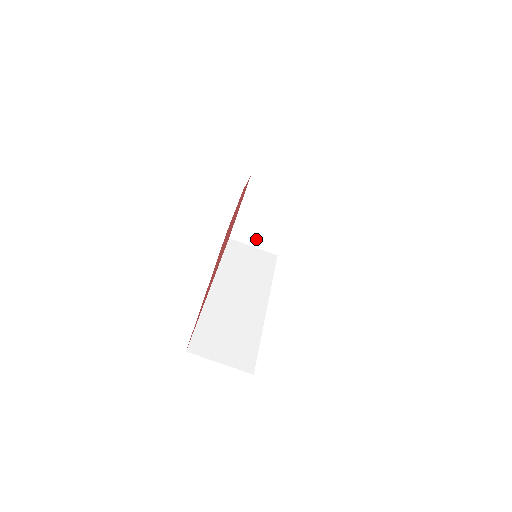
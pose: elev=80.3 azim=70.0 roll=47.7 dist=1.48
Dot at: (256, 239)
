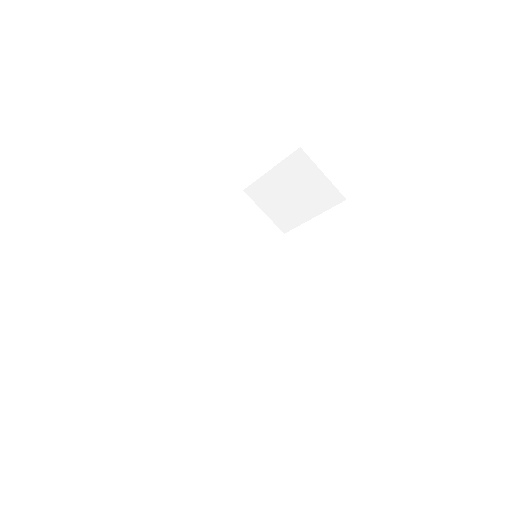
Dot at: (271, 207)
